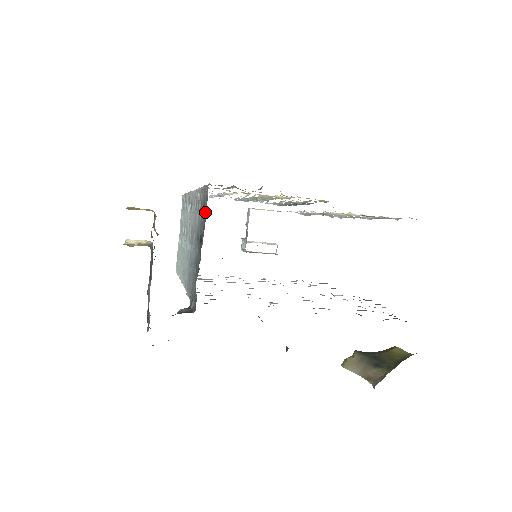
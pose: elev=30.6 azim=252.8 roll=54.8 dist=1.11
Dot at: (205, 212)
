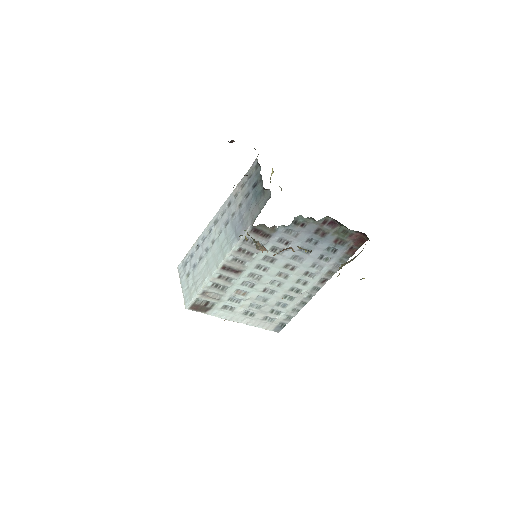
Dot at: (255, 172)
